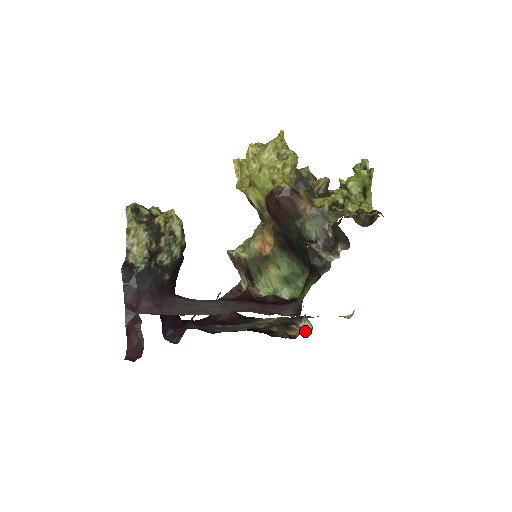
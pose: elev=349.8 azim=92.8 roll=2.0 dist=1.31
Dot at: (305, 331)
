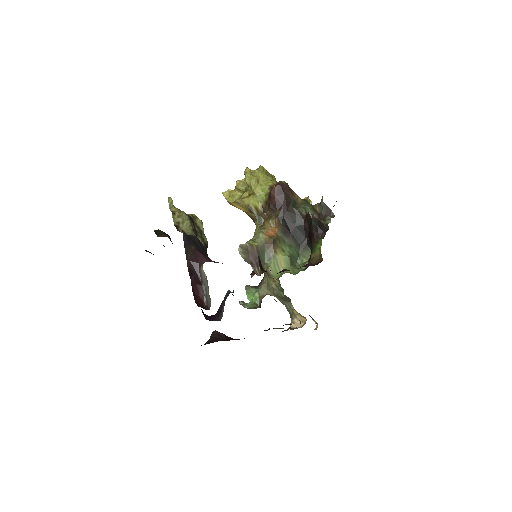
Dot at: occluded
